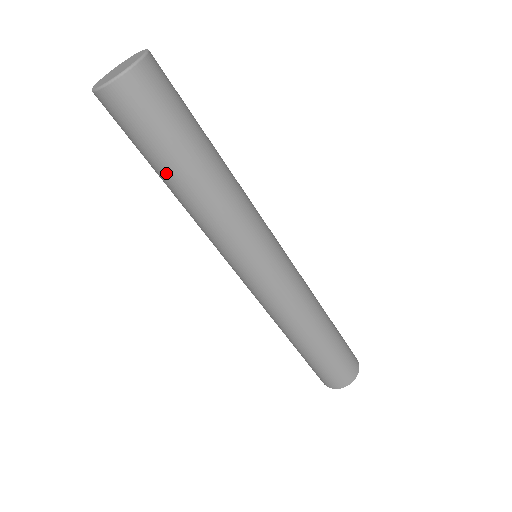
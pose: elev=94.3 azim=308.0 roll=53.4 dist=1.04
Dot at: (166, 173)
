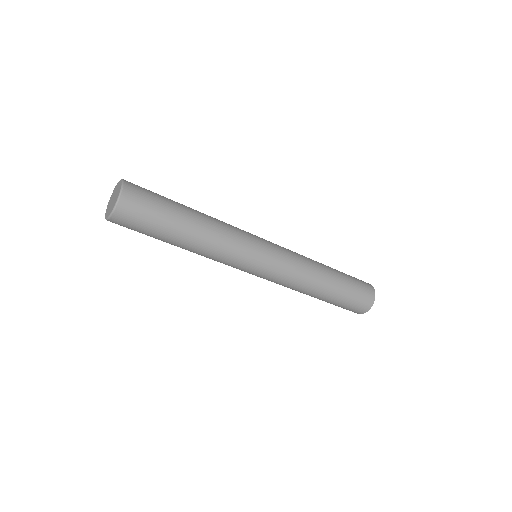
Dot at: (180, 225)
